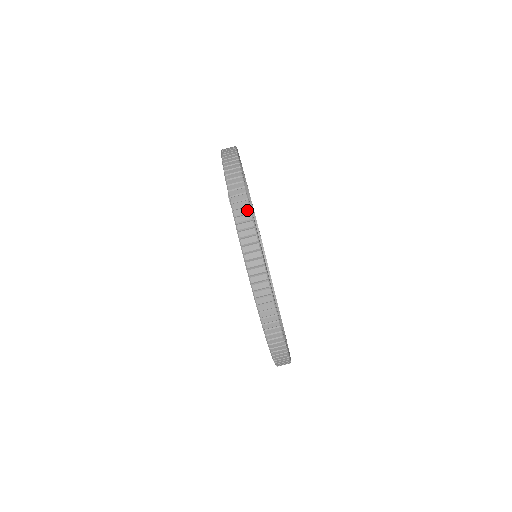
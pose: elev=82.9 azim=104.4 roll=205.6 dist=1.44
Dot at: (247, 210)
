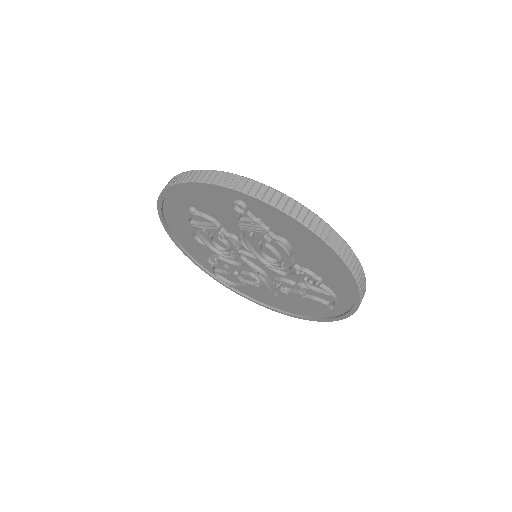
Dot at: (279, 194)
